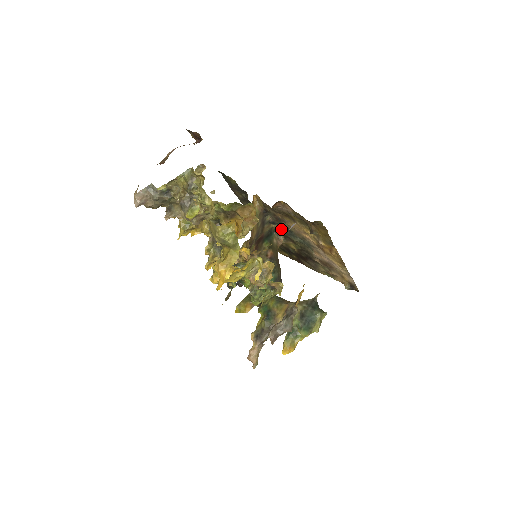
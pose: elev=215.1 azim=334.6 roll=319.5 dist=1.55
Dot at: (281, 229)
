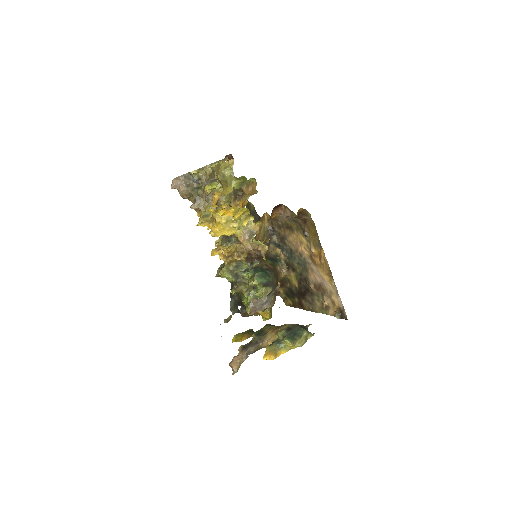
Dot at: (284, 254)
